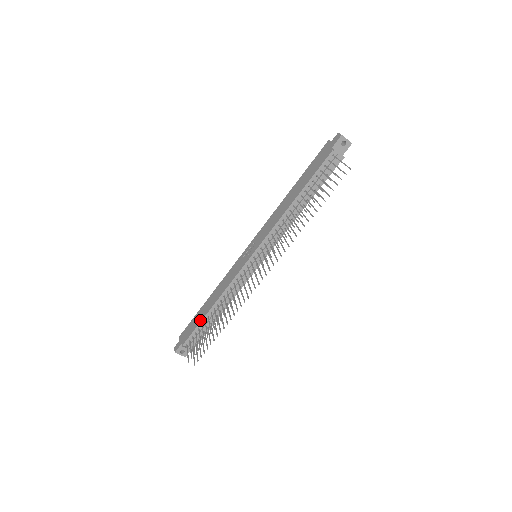
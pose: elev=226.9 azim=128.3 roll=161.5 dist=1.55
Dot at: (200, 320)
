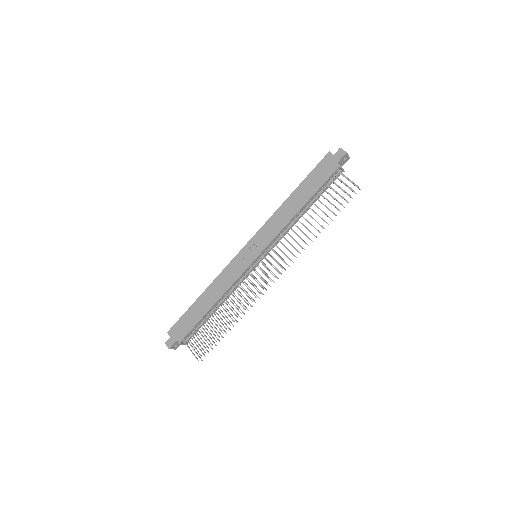
Dot at: (199, 318)
